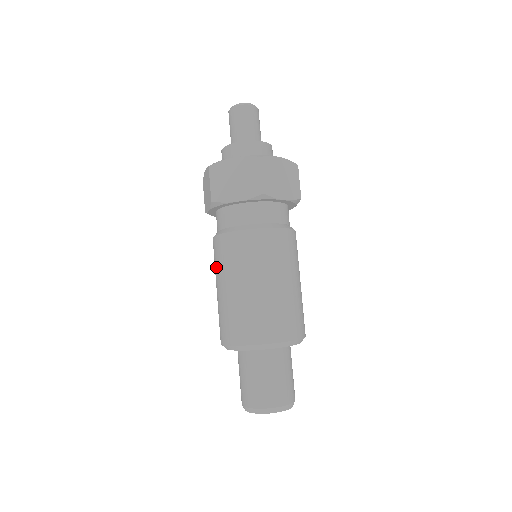
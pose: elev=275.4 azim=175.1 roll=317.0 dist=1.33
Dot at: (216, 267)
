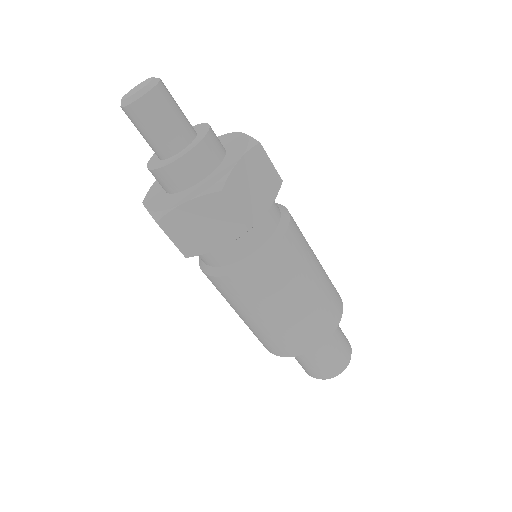
Dot at: occluded
